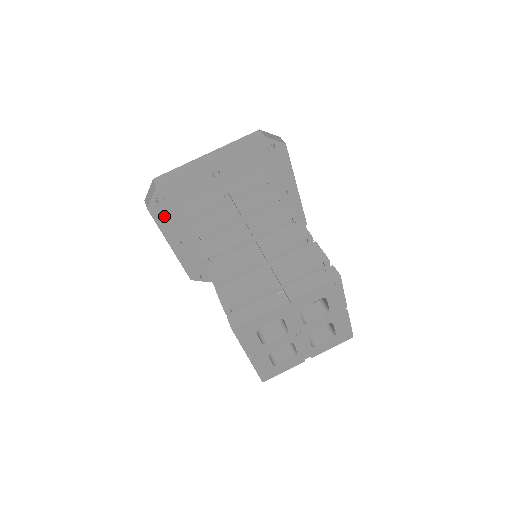
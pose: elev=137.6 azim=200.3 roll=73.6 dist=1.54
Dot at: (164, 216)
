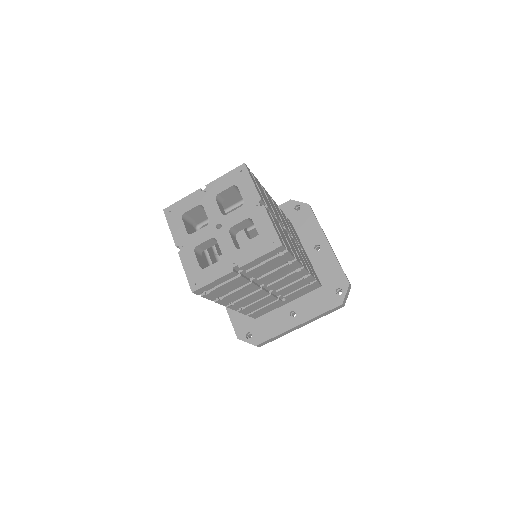
Dot at: occluded
